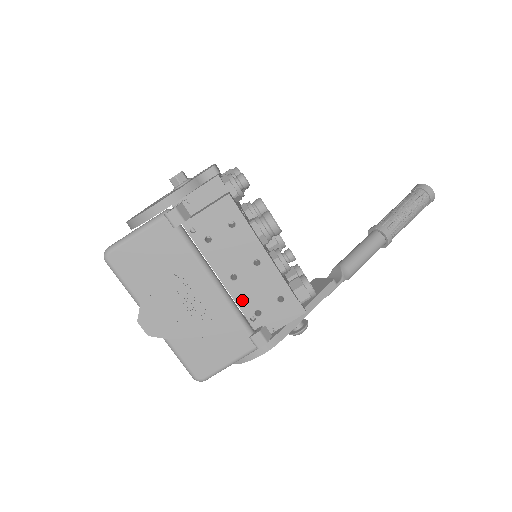
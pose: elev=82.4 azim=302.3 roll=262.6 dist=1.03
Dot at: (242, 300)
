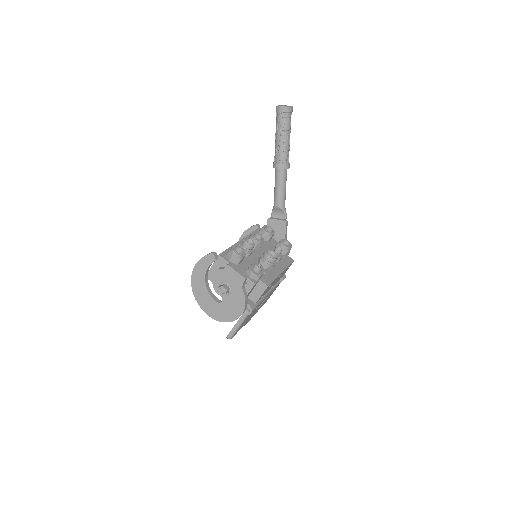
Dot at: occluded
